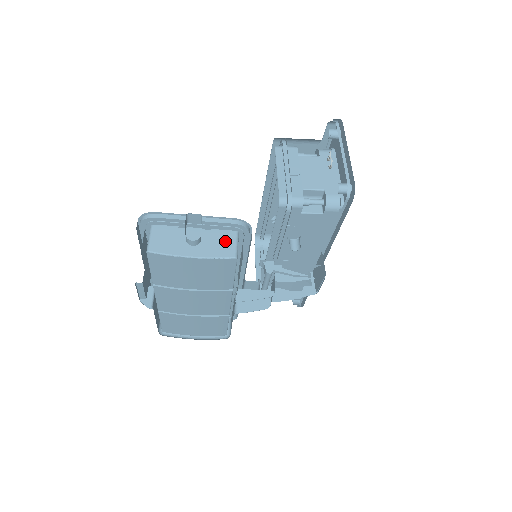
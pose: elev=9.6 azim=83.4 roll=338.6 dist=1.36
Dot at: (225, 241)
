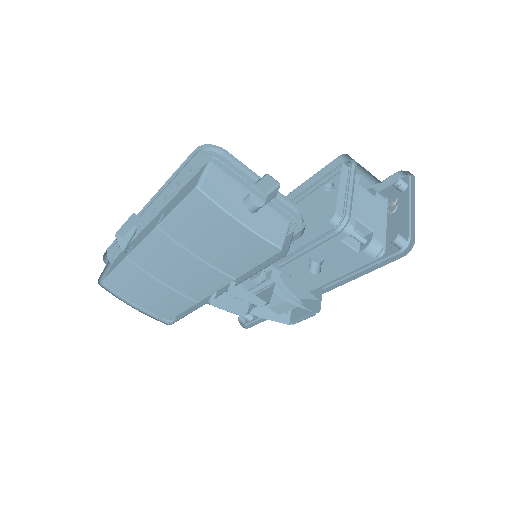
Dot at: (277, 225)
